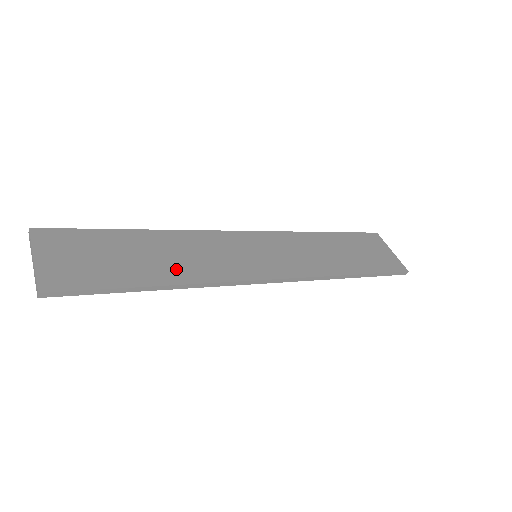
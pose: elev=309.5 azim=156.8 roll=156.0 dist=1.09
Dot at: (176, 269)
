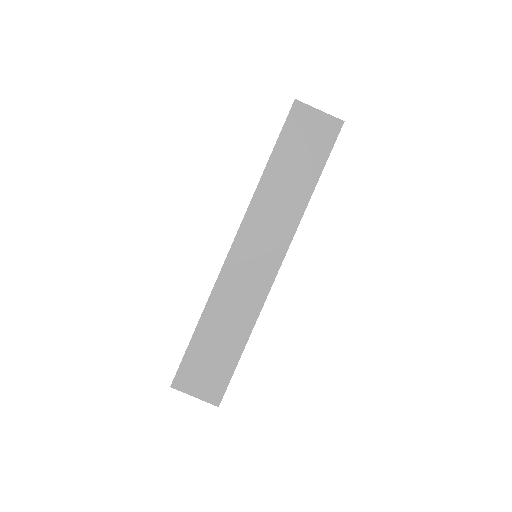
Dot at: (239, 326)
